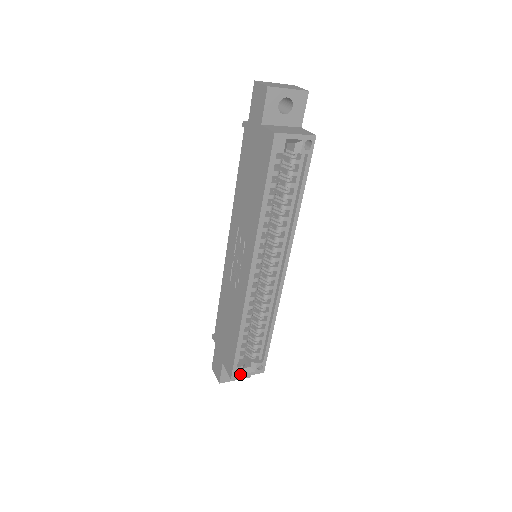
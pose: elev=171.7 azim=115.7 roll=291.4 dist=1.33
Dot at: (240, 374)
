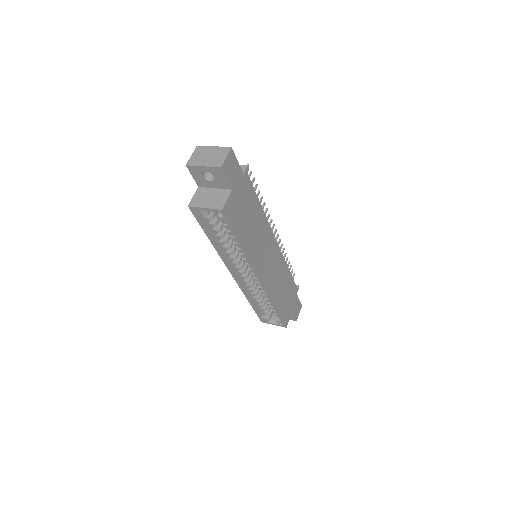
Dot at: (267, 322)
